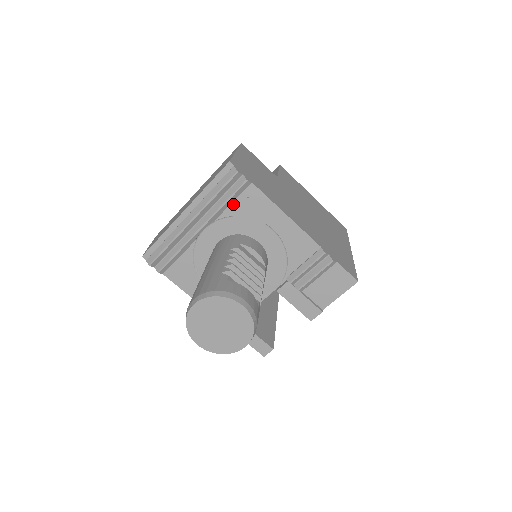
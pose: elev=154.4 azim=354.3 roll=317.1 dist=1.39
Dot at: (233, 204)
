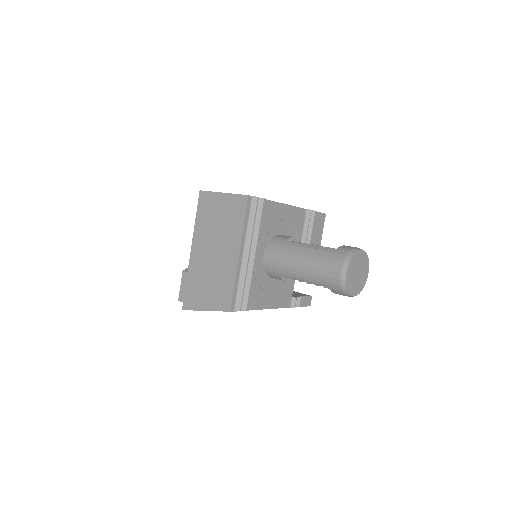
Dot at: (261, 222)
